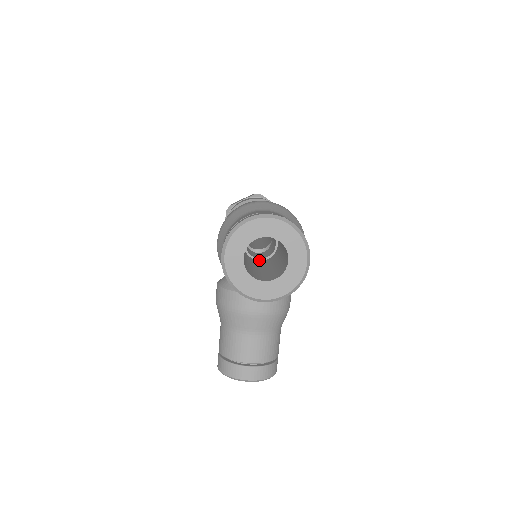
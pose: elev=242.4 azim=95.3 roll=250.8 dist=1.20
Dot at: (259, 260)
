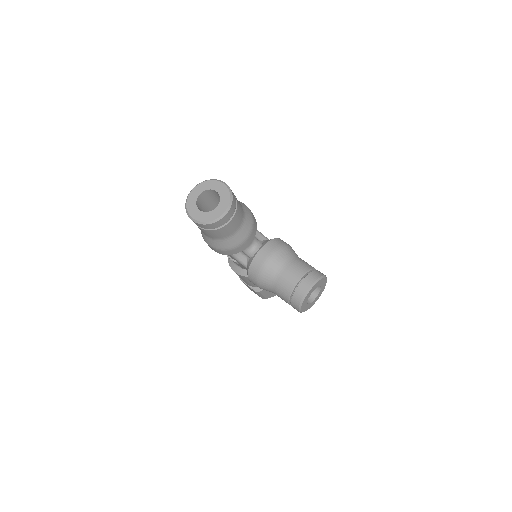
Dot at: occluded
